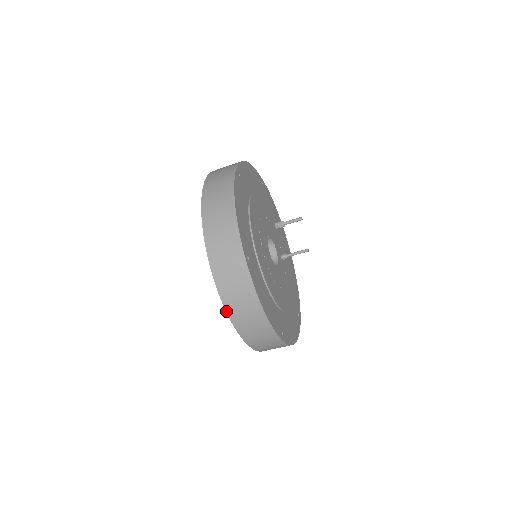
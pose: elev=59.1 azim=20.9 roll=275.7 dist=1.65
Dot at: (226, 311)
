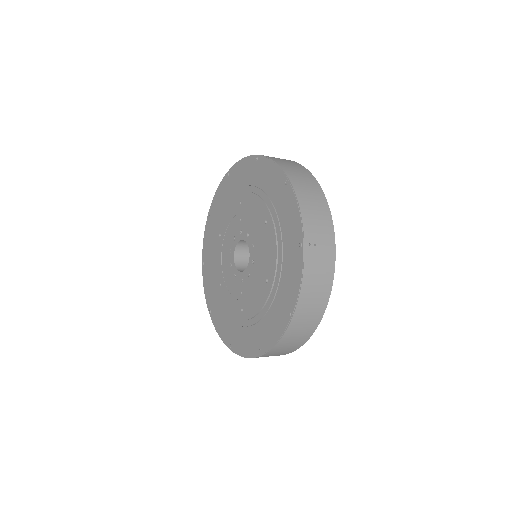
Dot at: occluded
